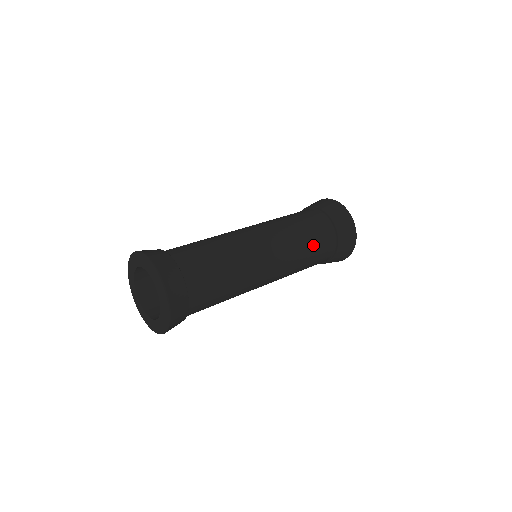
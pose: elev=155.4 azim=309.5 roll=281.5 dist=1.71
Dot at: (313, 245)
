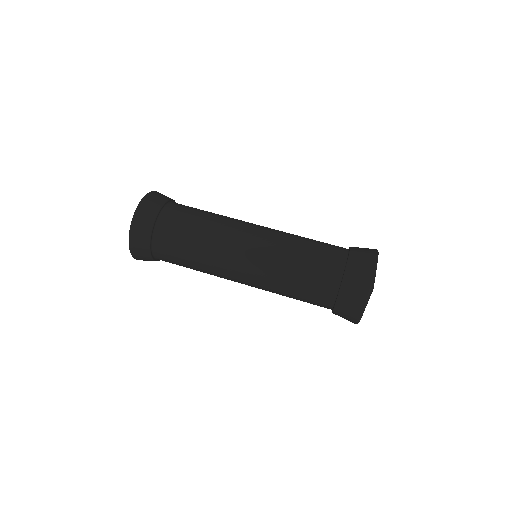
Dot at: (303, 274)
